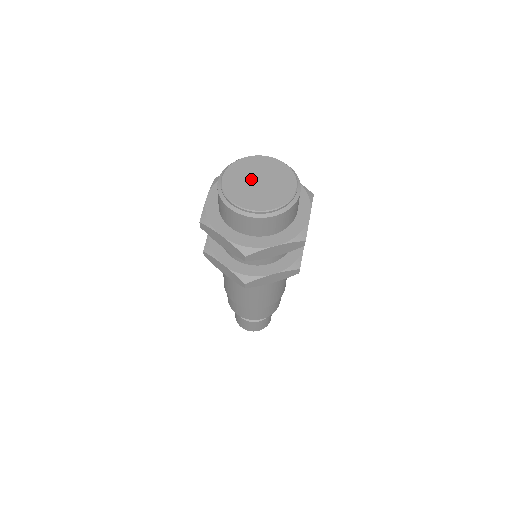
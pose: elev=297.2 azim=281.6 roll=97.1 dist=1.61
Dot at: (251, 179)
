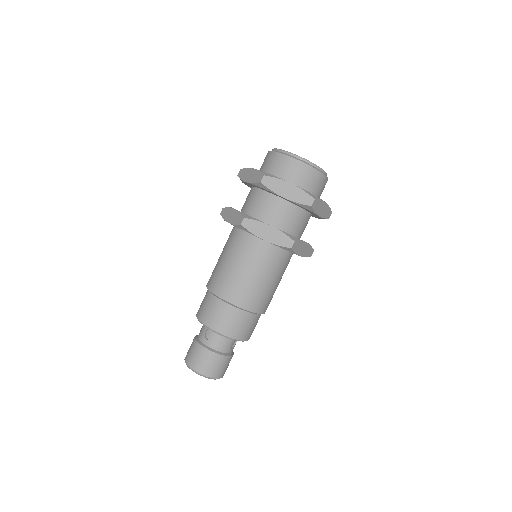
Dot at: occluded
